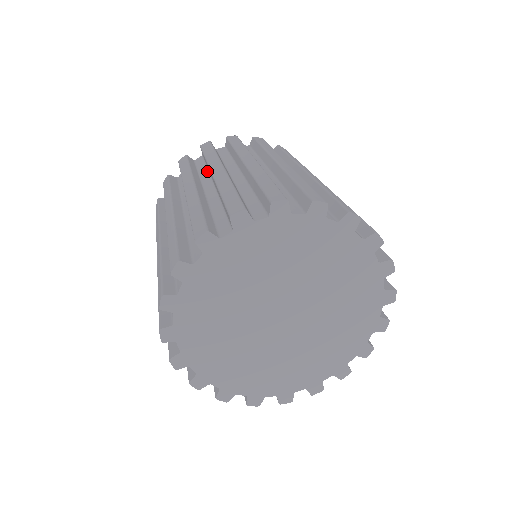
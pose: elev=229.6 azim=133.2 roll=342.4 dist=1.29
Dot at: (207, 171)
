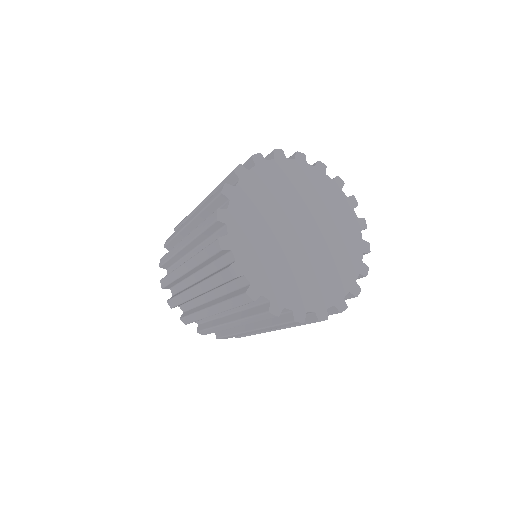
Dot at: occluded
